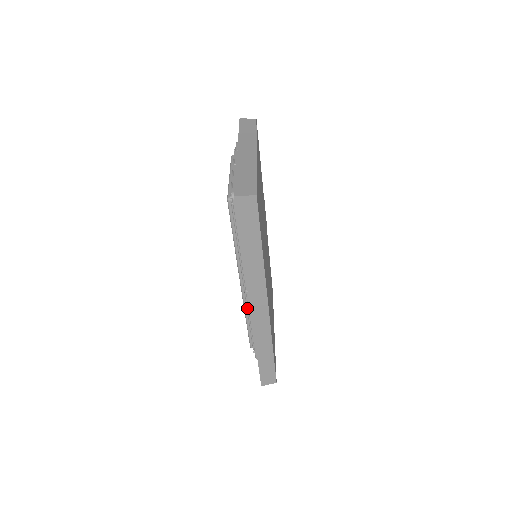
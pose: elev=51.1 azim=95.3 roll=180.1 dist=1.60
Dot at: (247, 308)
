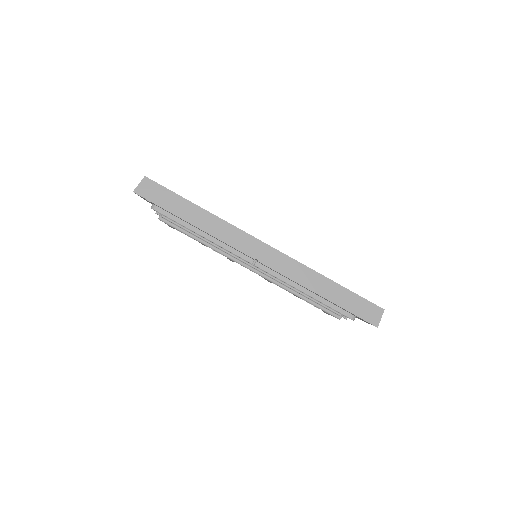
Dot at: (280, 282)
